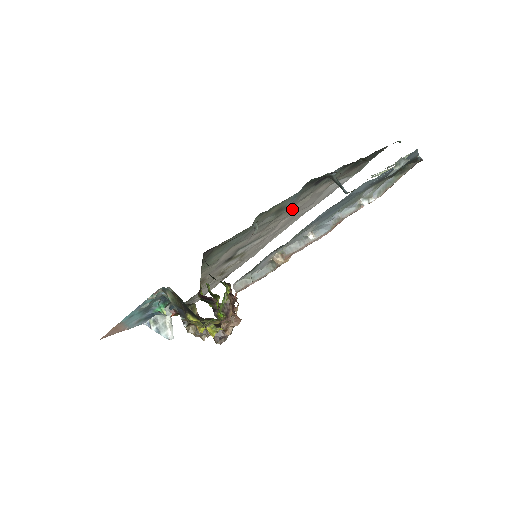
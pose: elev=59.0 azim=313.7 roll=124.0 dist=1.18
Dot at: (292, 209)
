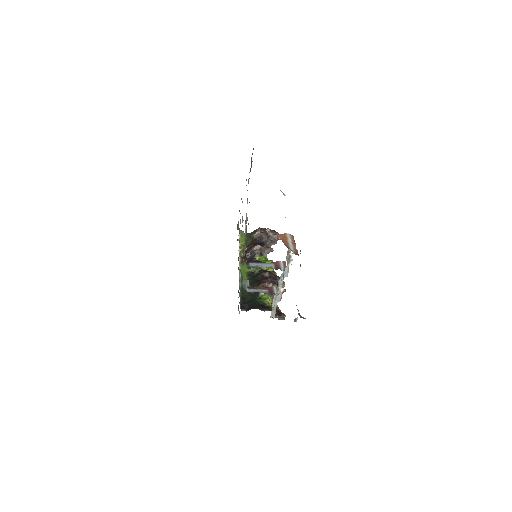
Dot at: (245, 227)
